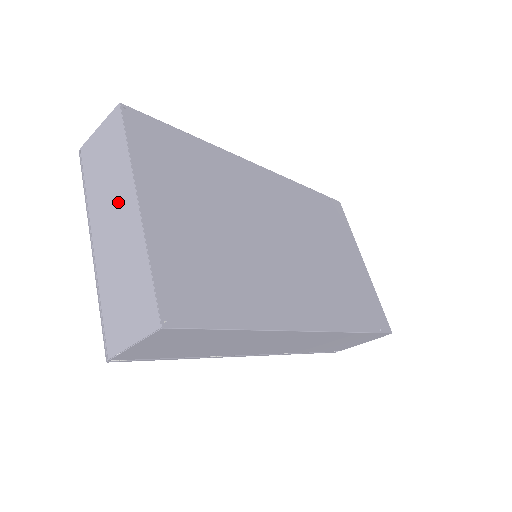
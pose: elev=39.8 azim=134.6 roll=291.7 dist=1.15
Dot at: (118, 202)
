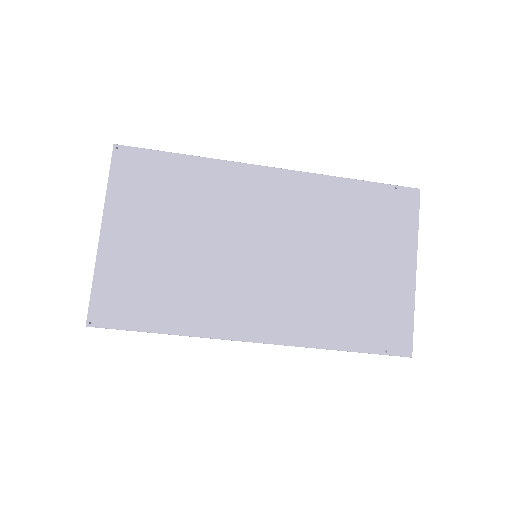
Dot at: occluded
